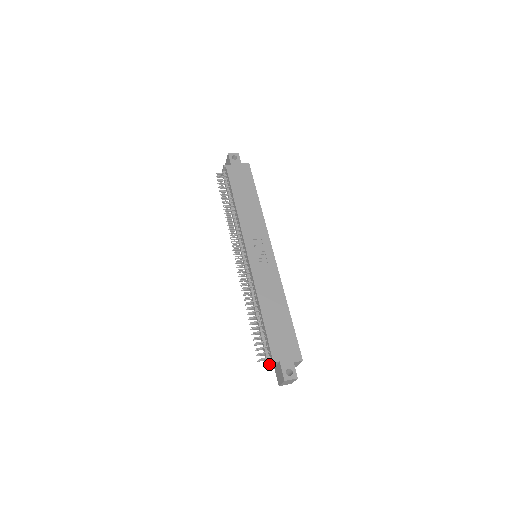
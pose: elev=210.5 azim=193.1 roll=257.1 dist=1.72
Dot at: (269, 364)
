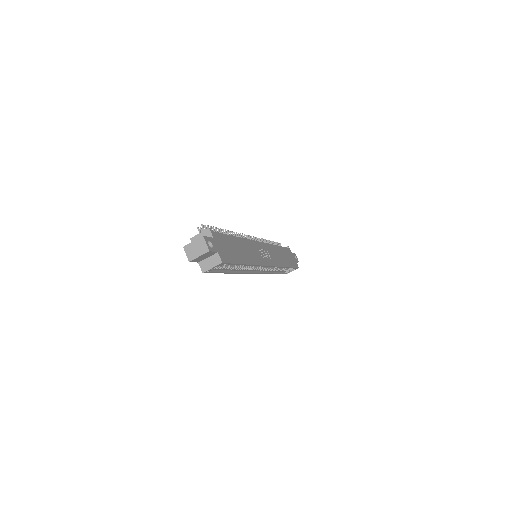
Dot at: (204, 231)
